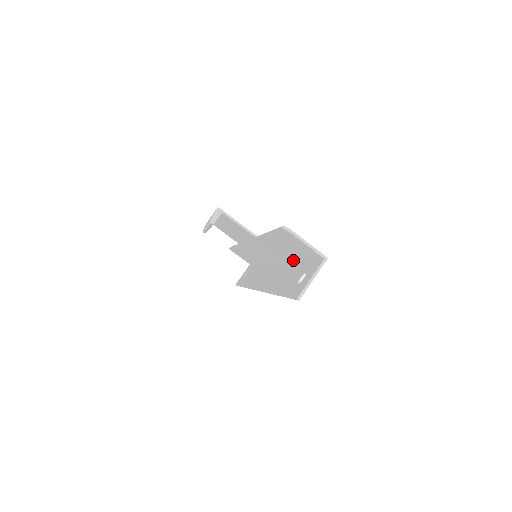
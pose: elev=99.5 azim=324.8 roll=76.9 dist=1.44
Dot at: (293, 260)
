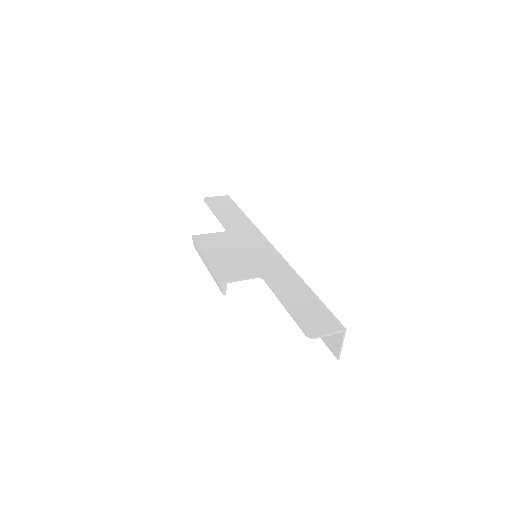
Dot at: (301, 284)
